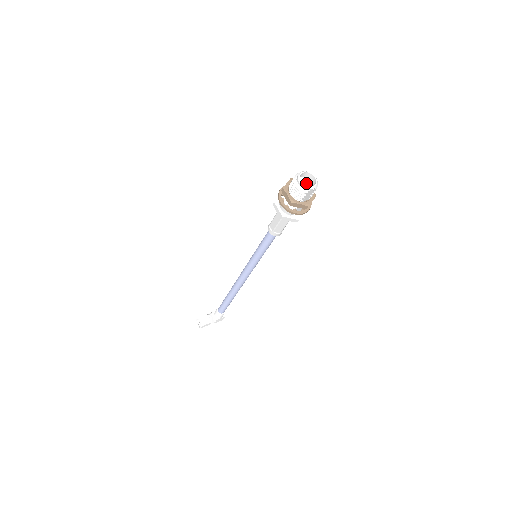
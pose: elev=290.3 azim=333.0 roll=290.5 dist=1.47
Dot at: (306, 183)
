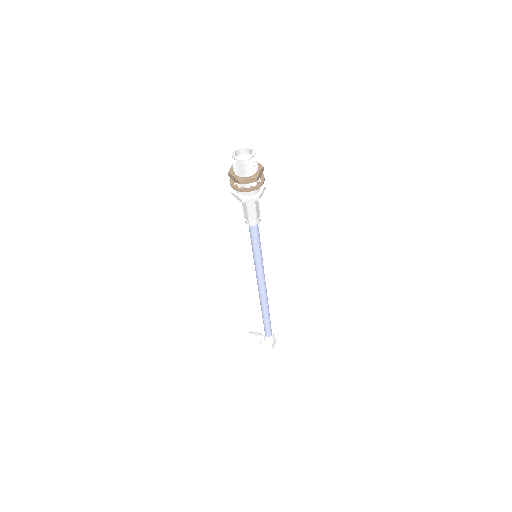
Dot at: occluded
